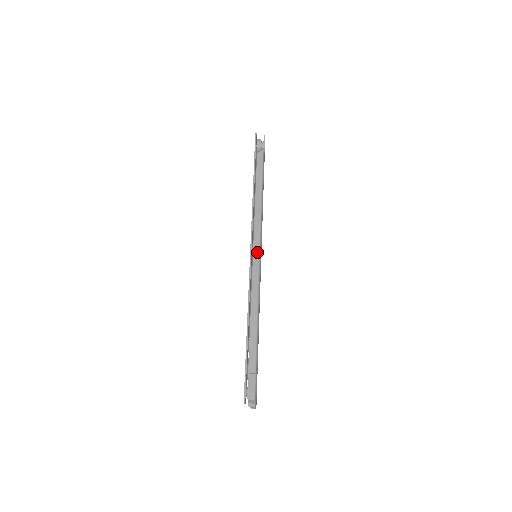
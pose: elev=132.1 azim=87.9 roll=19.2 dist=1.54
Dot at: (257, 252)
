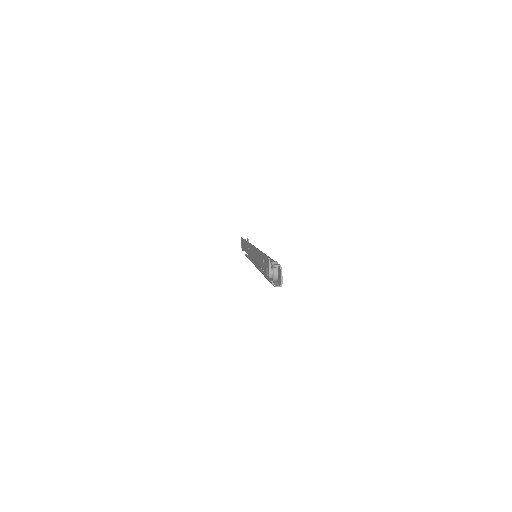
Dot at: occluded
